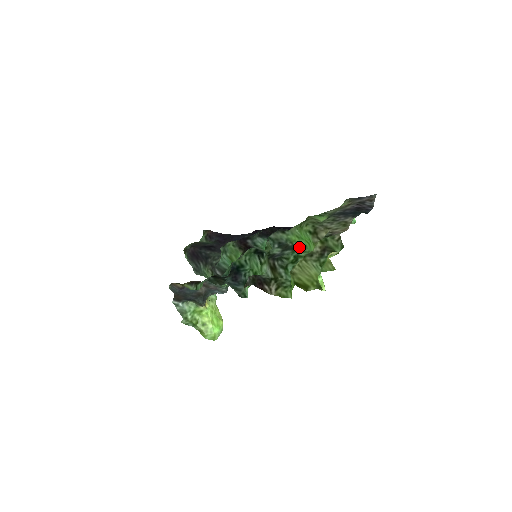
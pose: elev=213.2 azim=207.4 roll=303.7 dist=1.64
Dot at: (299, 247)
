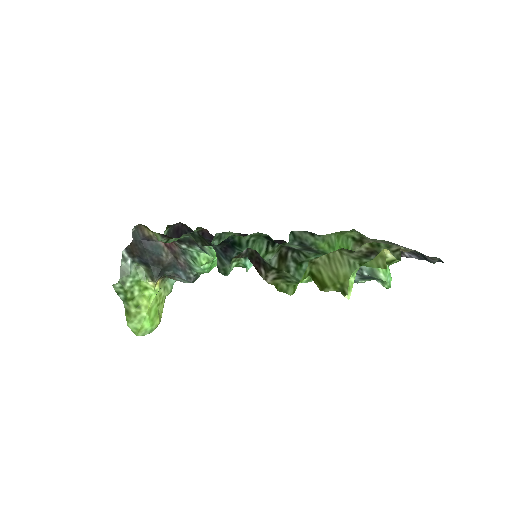
Dot at: occluded
